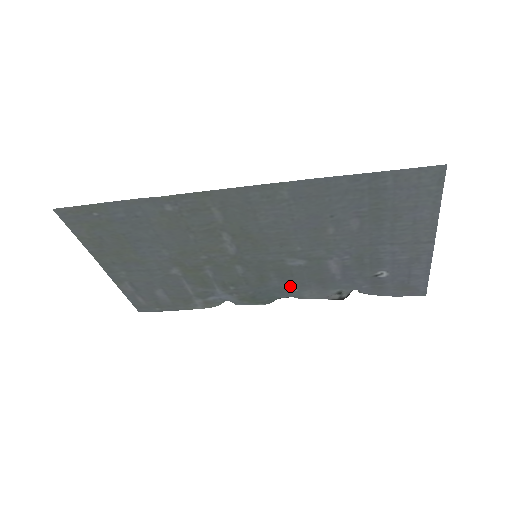
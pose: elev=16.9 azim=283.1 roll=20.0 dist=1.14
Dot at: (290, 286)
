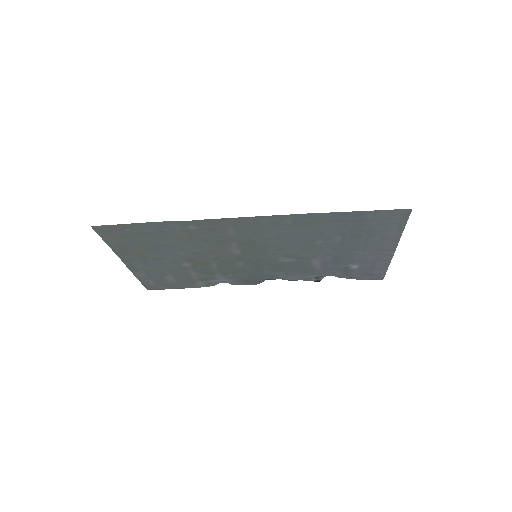
Dot at: (279, 273)
